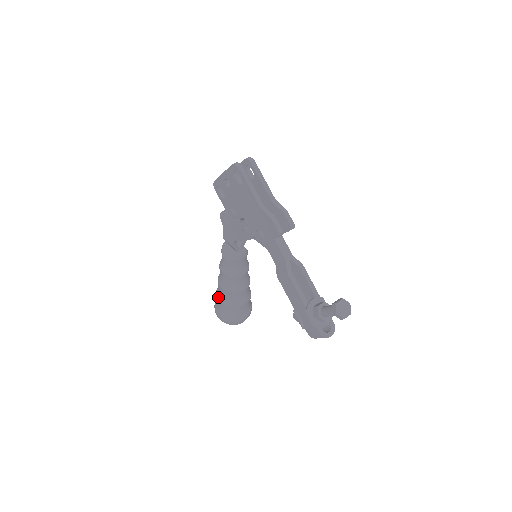
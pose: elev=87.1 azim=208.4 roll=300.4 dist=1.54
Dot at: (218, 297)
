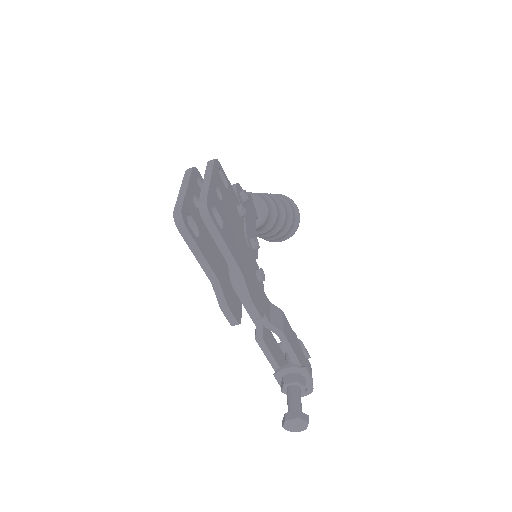
Dot at: occluded
